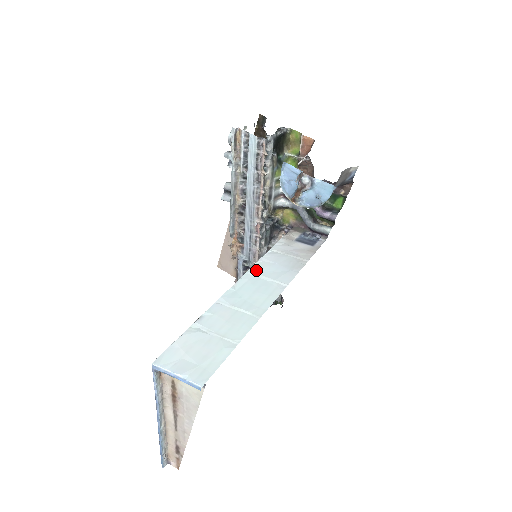
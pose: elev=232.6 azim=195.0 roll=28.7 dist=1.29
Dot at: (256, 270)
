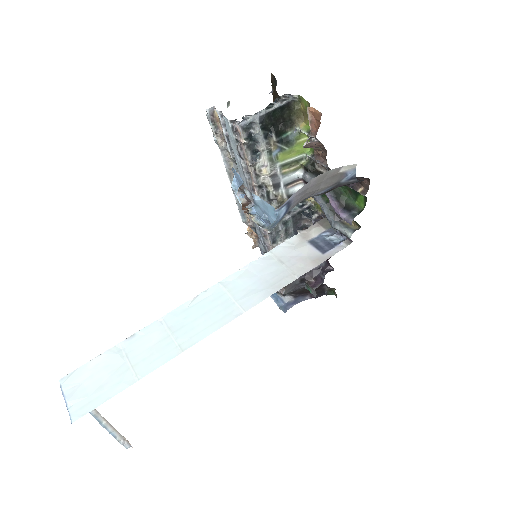
Dot at: (229, 282)
